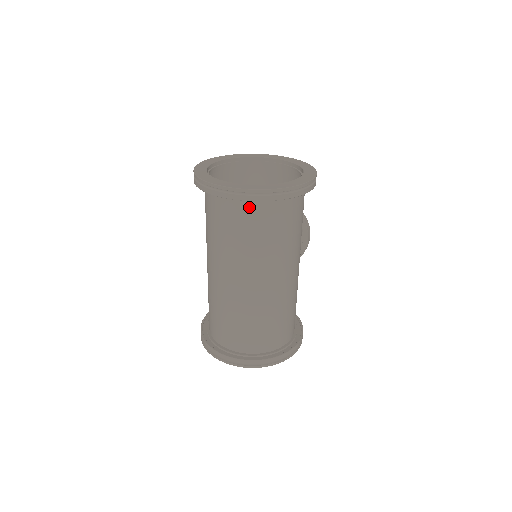
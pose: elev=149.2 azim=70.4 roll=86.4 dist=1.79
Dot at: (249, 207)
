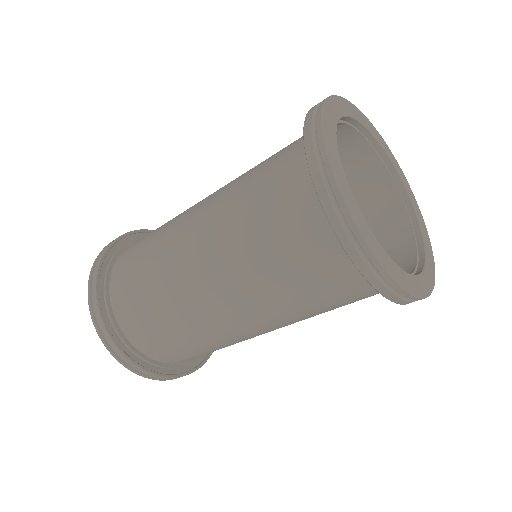
Dot at: (331, 247)
